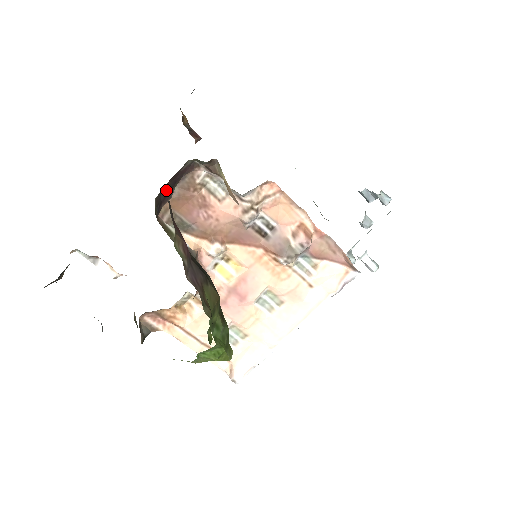
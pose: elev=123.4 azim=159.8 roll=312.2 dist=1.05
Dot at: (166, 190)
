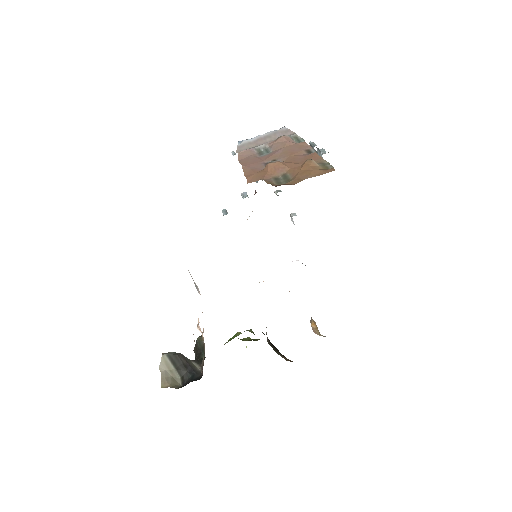
Dot at: occluded
